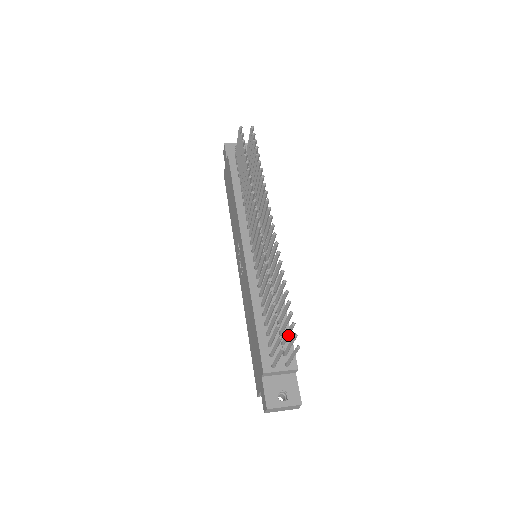
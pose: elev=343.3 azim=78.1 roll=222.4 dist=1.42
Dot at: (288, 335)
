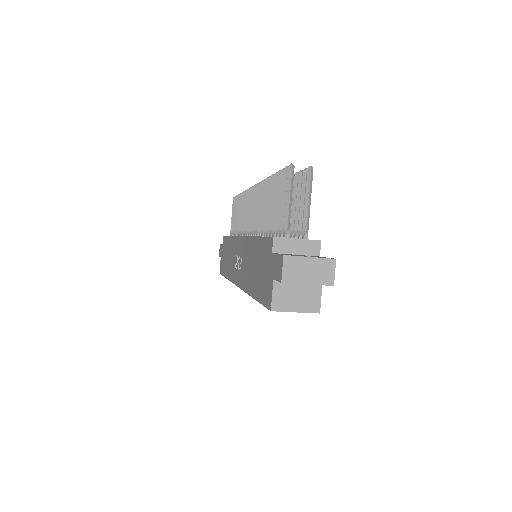
Dot at: (299, 203)
